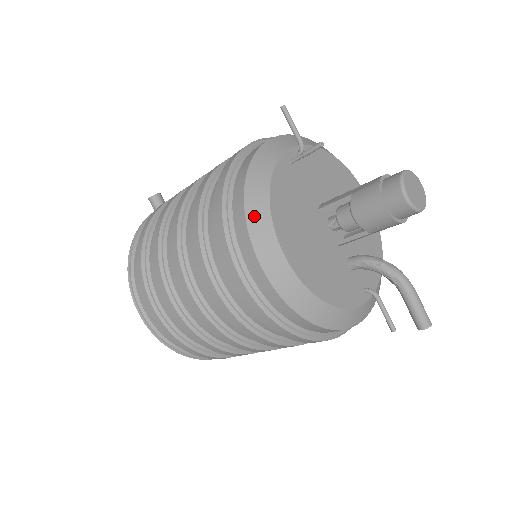
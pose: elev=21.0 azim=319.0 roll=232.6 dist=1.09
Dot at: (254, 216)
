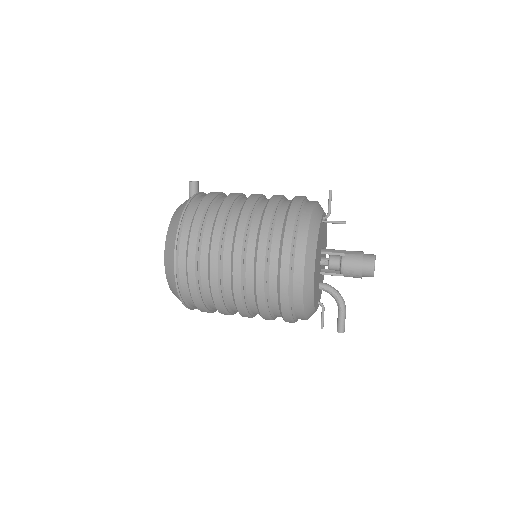
Dot at: (310, 247)
